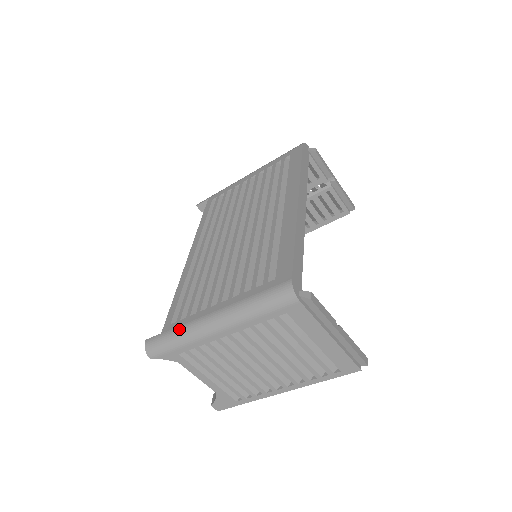
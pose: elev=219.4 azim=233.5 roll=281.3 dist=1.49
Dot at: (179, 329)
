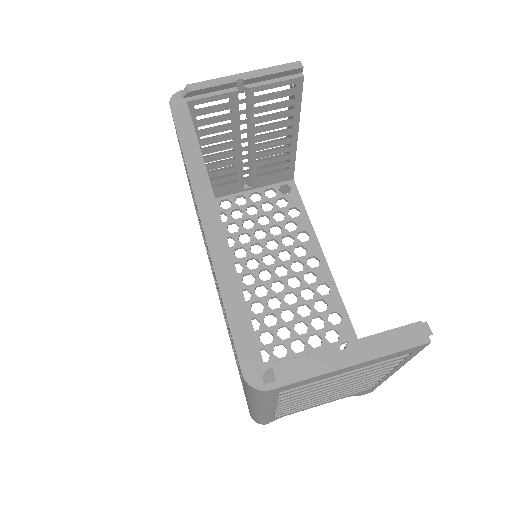
Dot at: occluded
